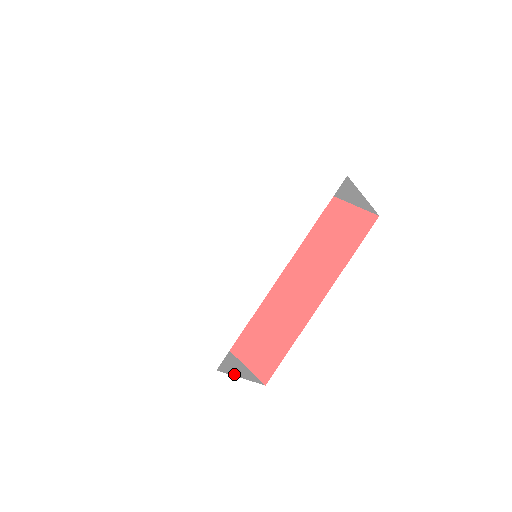
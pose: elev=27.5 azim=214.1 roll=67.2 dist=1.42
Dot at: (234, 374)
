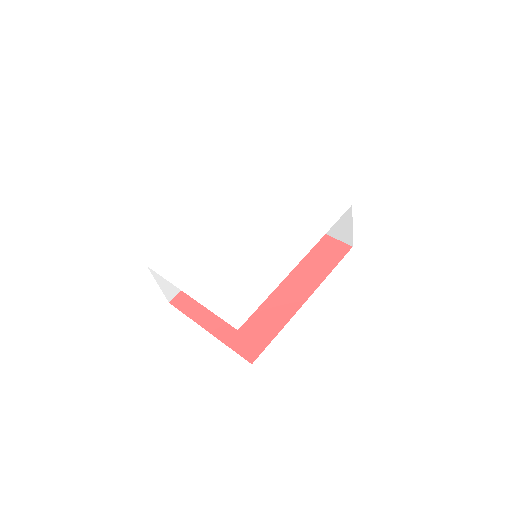
Dot at: occluded
